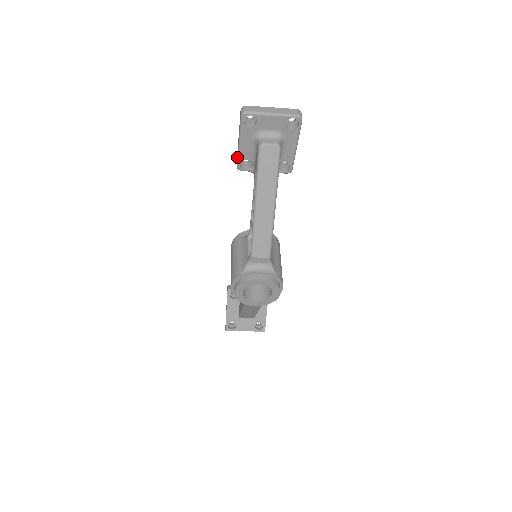
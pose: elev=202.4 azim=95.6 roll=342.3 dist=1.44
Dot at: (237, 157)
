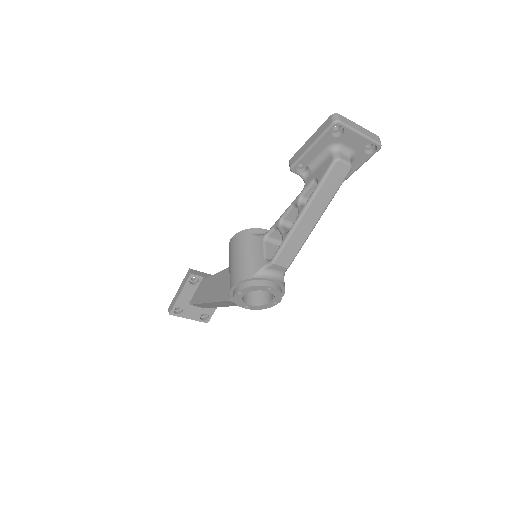
Dot at: (298, 158)
